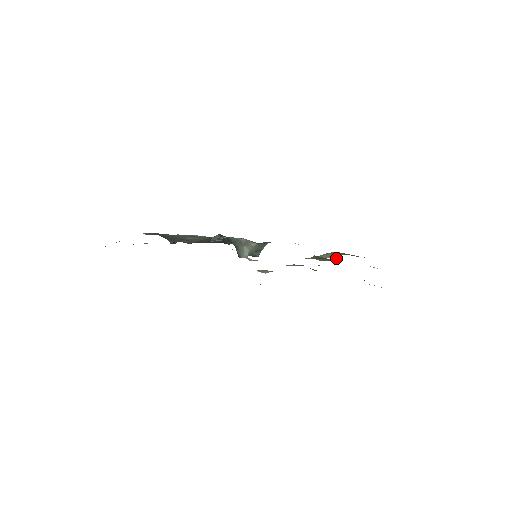
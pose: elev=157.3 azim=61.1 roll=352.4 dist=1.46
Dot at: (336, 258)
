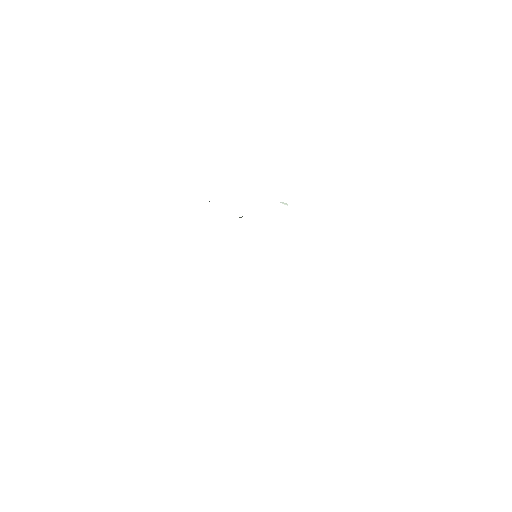
Dot at: occluded
